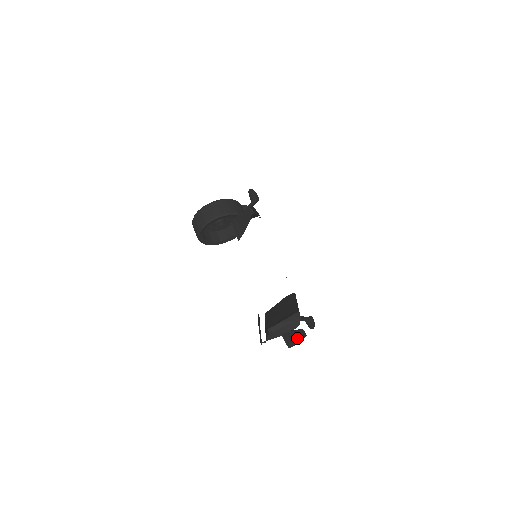
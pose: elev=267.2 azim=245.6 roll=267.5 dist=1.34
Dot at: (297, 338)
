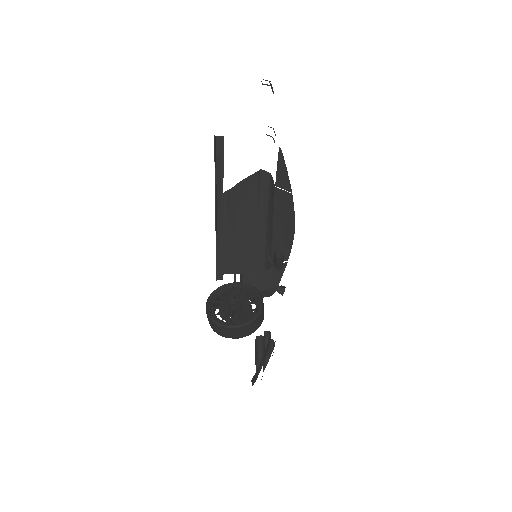
Dot at: occluded
